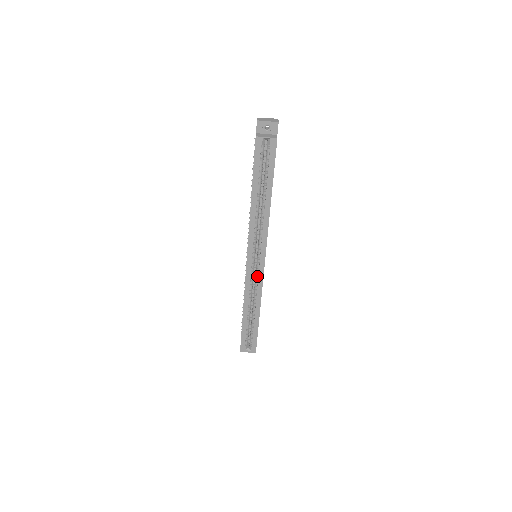
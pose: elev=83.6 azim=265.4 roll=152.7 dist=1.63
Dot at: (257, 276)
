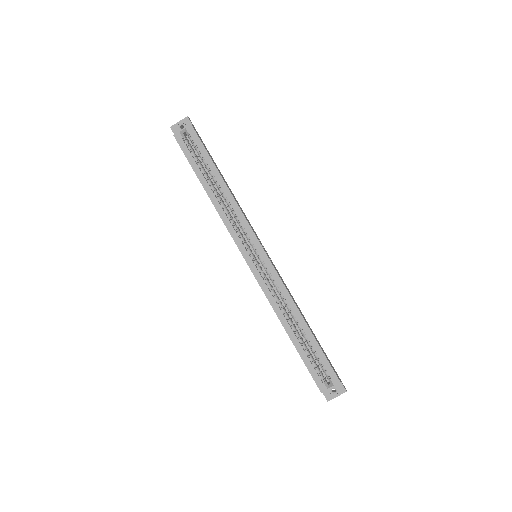
Dot at: (270, 275)
